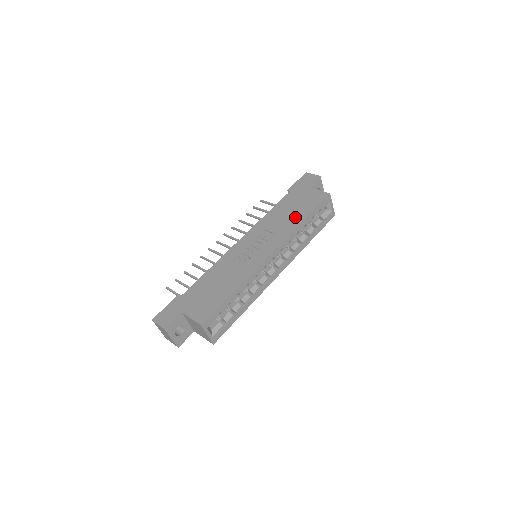
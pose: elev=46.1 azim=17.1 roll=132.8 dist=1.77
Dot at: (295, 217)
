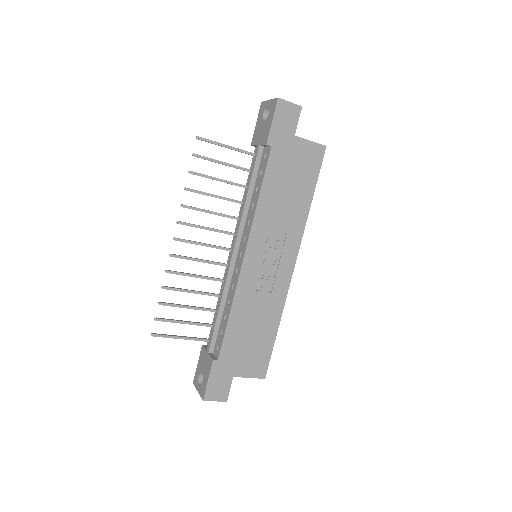
Dot at: (299, 200)
